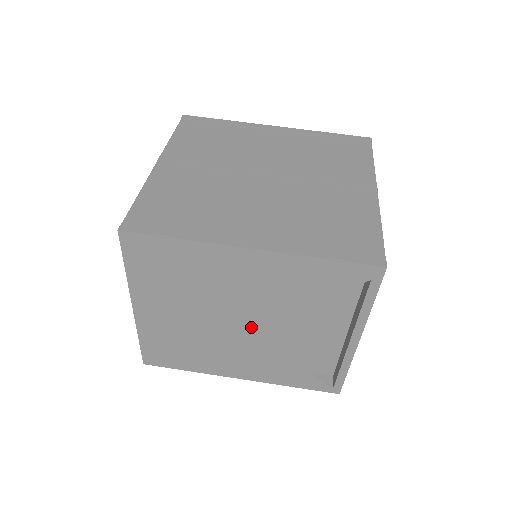
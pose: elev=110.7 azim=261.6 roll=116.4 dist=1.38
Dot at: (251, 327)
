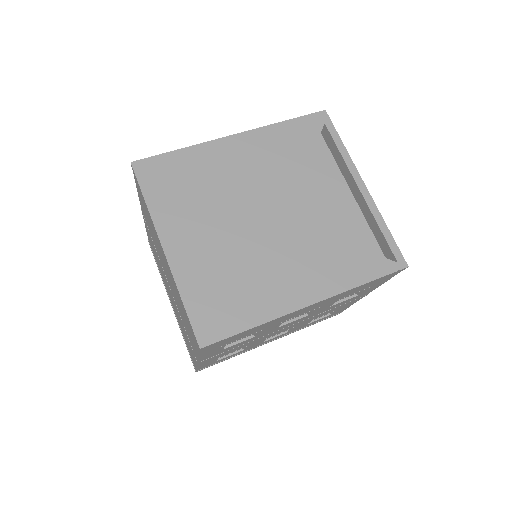
Dot at: (278, 216)
